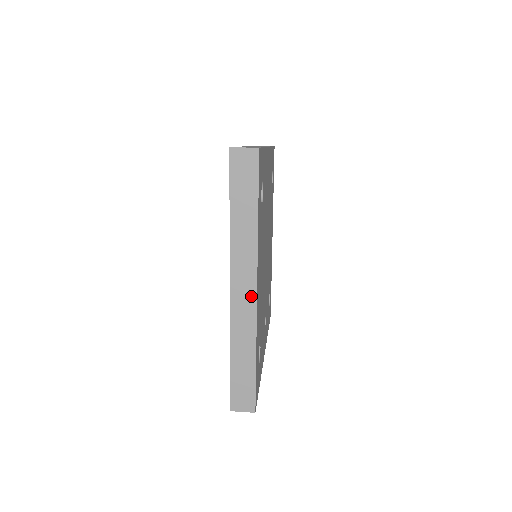
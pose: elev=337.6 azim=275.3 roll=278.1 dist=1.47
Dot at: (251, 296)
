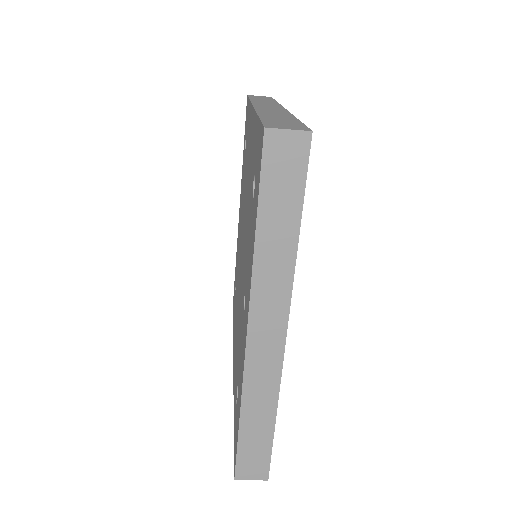
Dot at: occluded
